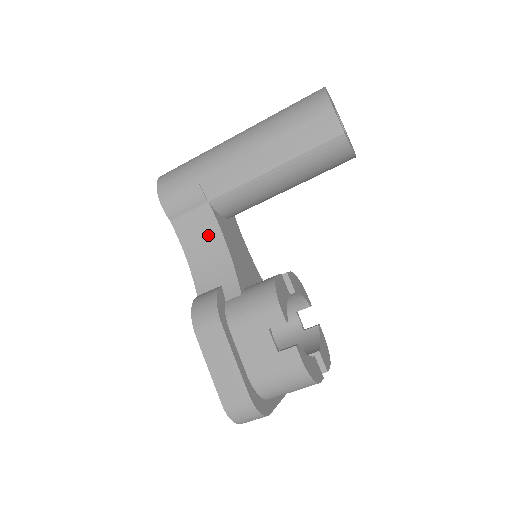
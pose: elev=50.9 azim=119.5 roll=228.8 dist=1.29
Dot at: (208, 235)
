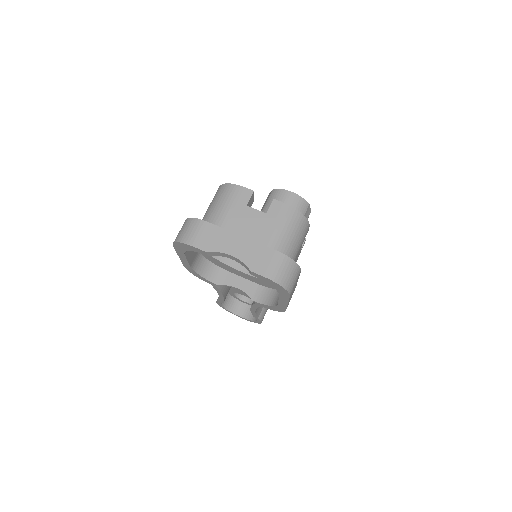
Dot at: occluded
